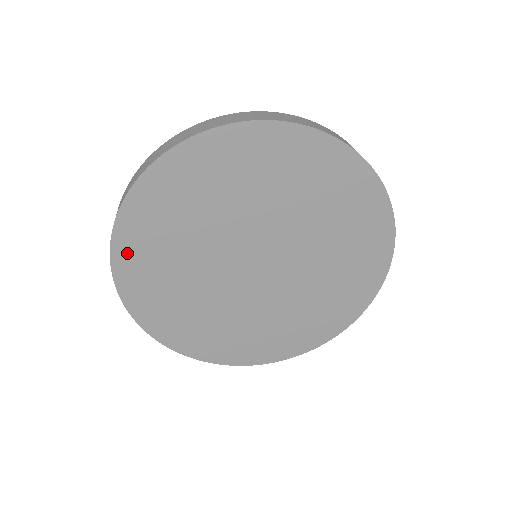
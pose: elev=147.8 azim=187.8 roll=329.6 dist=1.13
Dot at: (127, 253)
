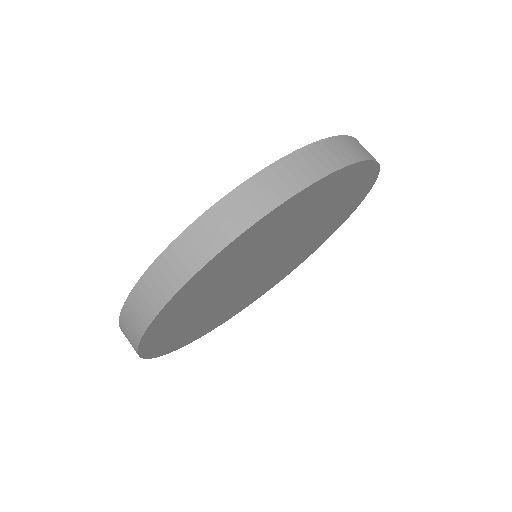
Dot at: (162, 322)
